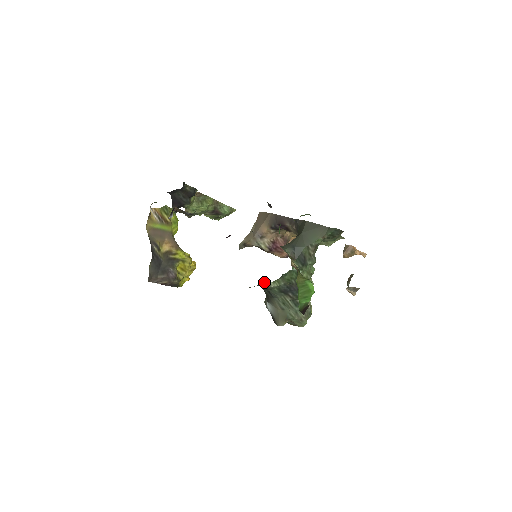
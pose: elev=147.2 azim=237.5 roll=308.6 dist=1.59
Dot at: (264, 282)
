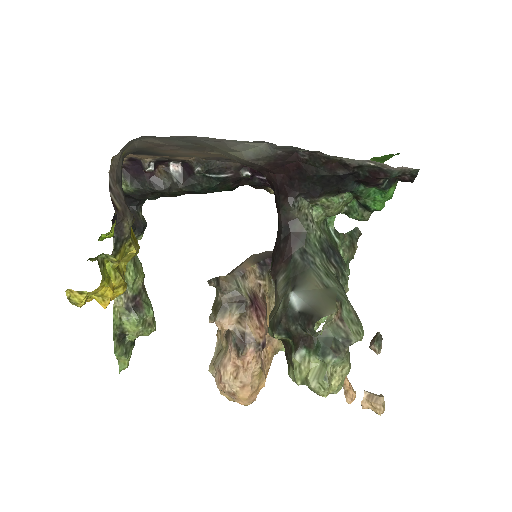
Dot at: (308, 210)
